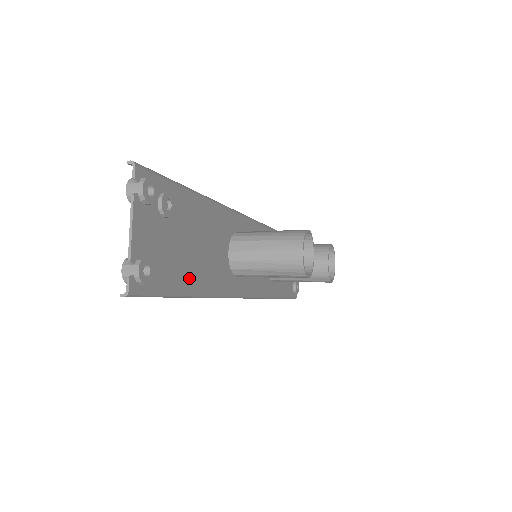
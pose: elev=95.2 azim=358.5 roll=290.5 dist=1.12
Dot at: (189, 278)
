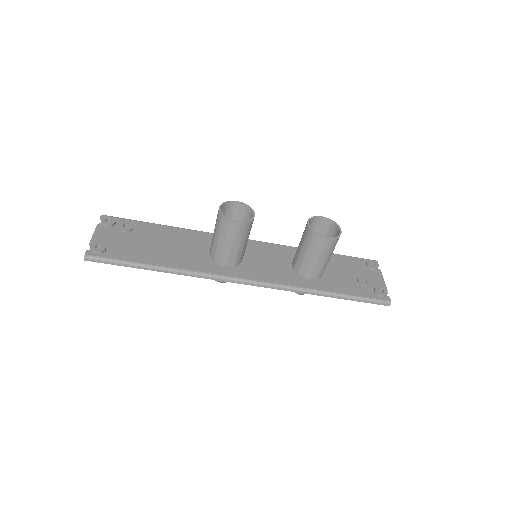
Dot at: (150, 258)
